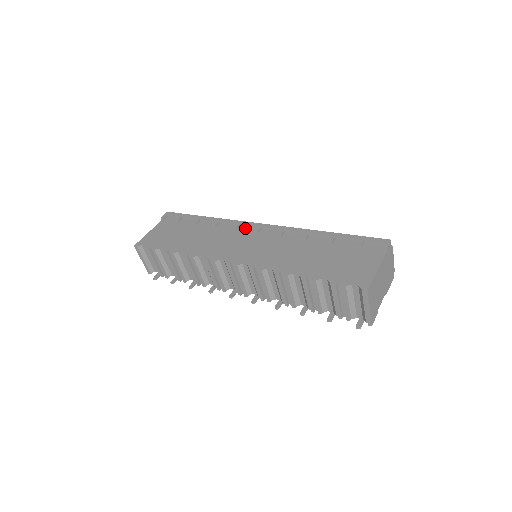
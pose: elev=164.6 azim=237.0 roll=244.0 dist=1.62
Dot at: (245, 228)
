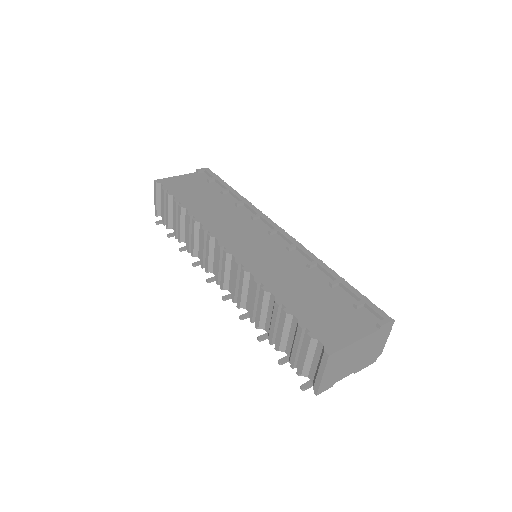
Dot at: (263, 223)
